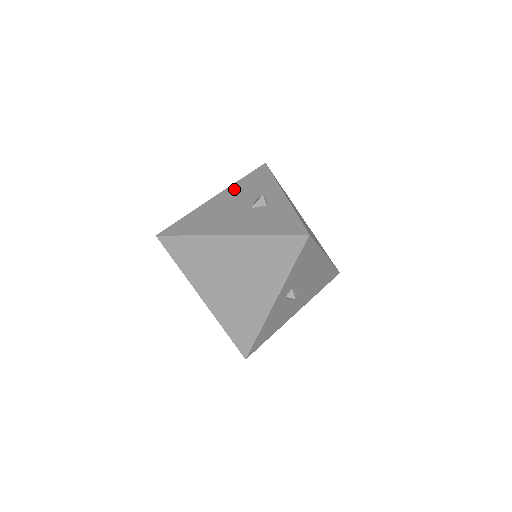
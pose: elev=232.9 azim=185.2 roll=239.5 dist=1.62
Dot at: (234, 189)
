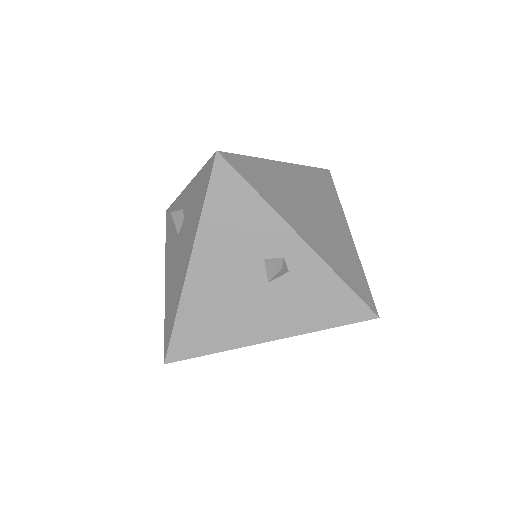
Dot at: (210, 242)
